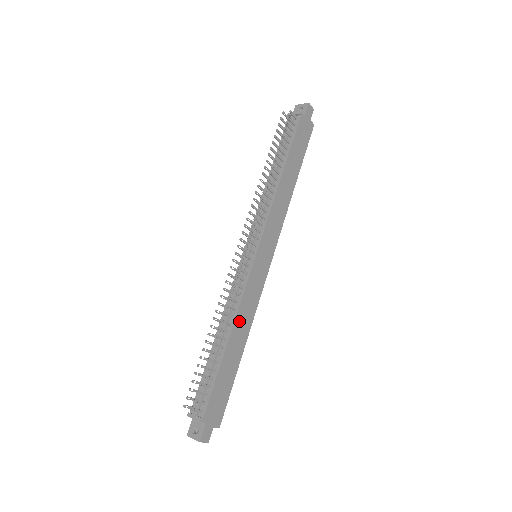
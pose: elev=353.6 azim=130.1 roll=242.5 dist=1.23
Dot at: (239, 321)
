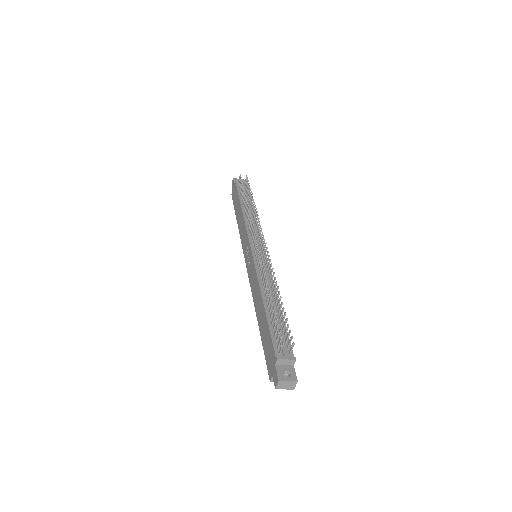
Dot at: occluded
